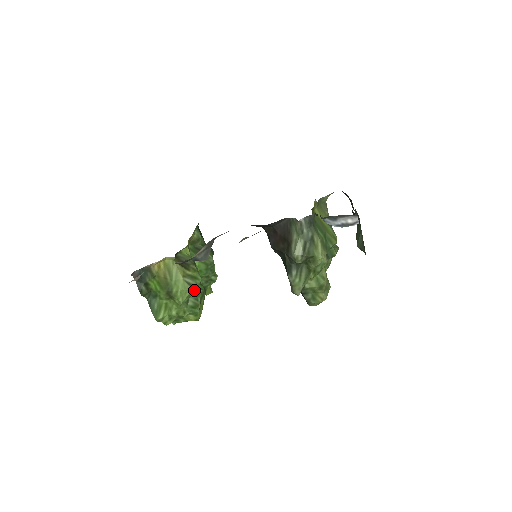
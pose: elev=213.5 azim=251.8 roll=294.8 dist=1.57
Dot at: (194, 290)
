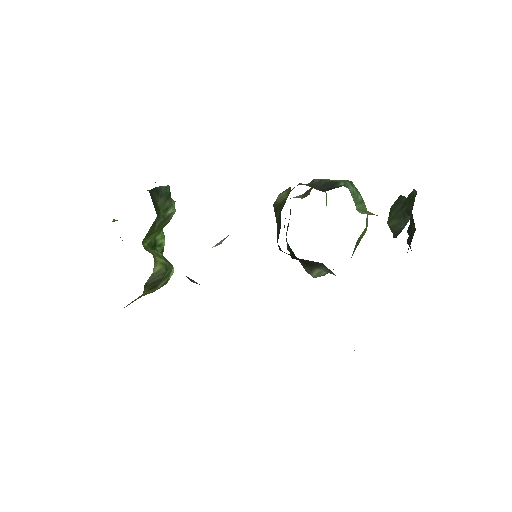
Dot at: occluded
